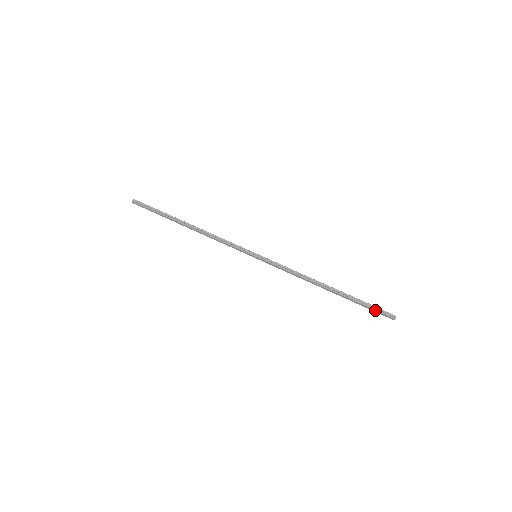
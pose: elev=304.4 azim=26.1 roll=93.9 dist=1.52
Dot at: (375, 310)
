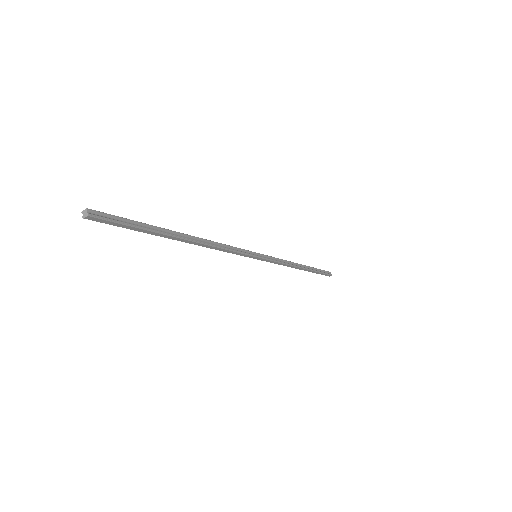
Dot at: (324, 274)
